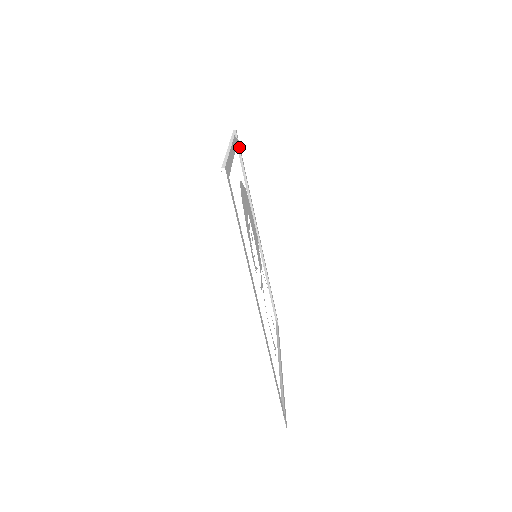
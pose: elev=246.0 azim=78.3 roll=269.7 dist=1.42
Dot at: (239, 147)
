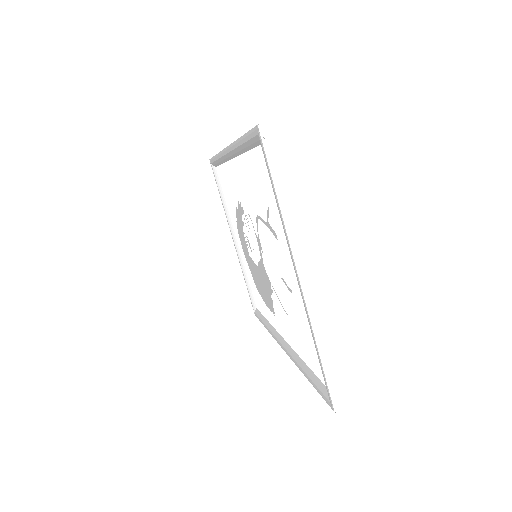
Dot at: (258, 310)
